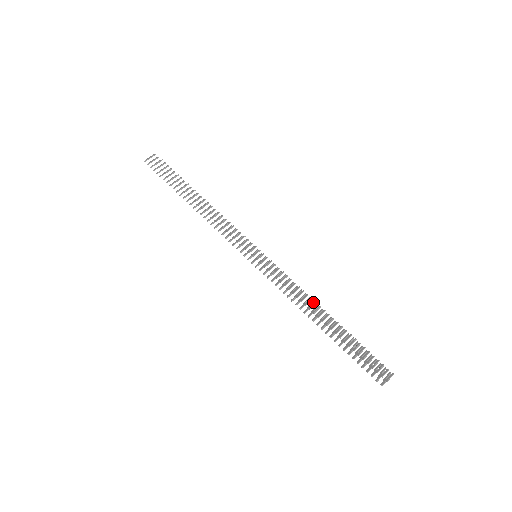
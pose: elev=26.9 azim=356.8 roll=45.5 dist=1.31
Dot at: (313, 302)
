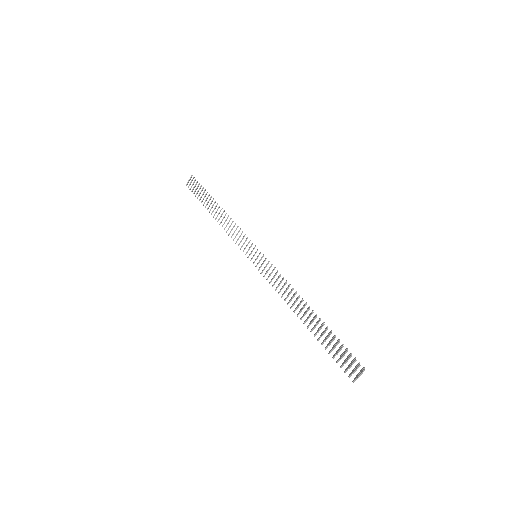
Dot at: (298, 296)
